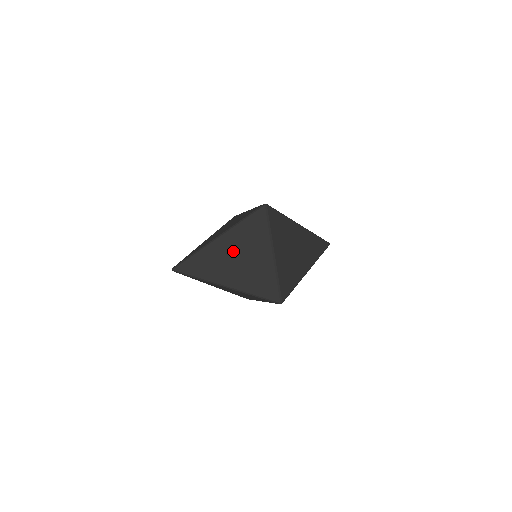
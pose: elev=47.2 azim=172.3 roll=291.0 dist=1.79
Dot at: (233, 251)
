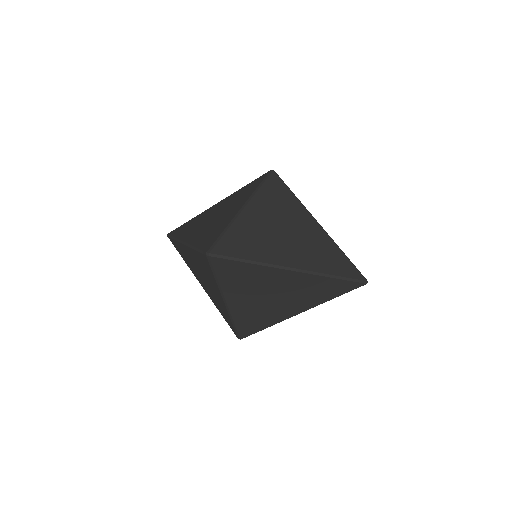
Dot at: (197, 266)
